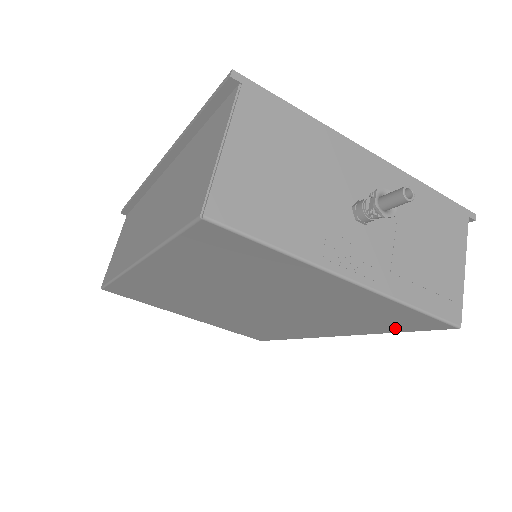
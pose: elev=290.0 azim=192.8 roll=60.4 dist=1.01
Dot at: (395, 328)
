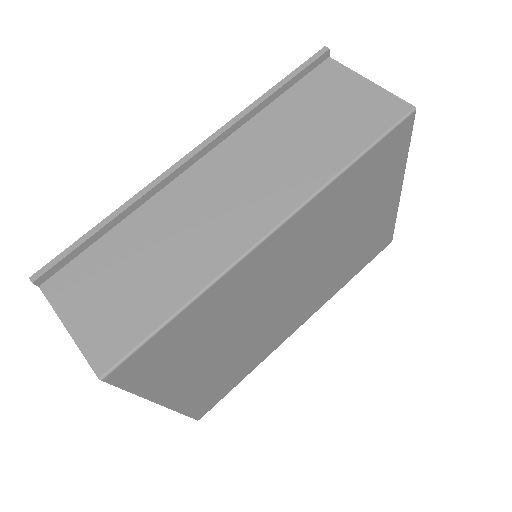
Dot at: (361, 266)
